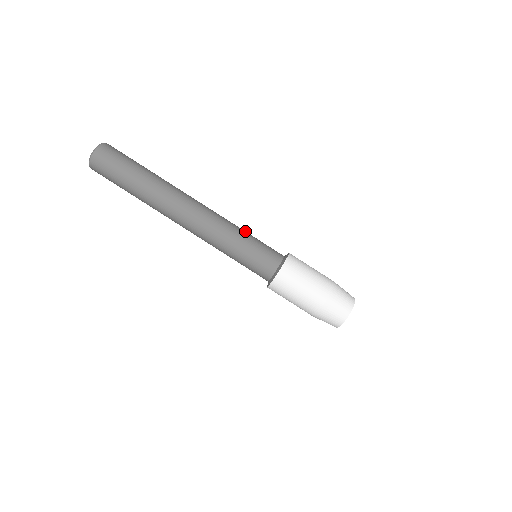
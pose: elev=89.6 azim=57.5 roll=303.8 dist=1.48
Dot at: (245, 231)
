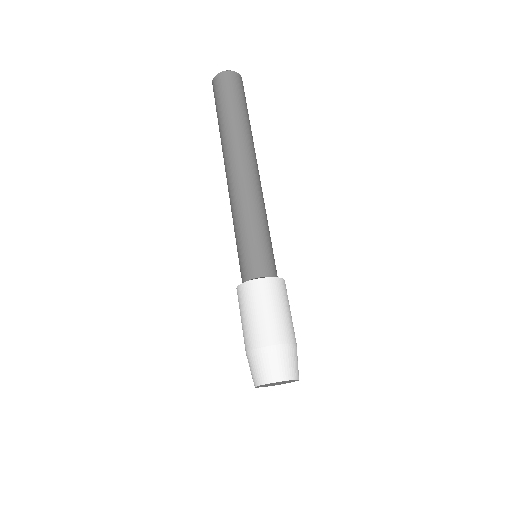
Dot at: occluded
